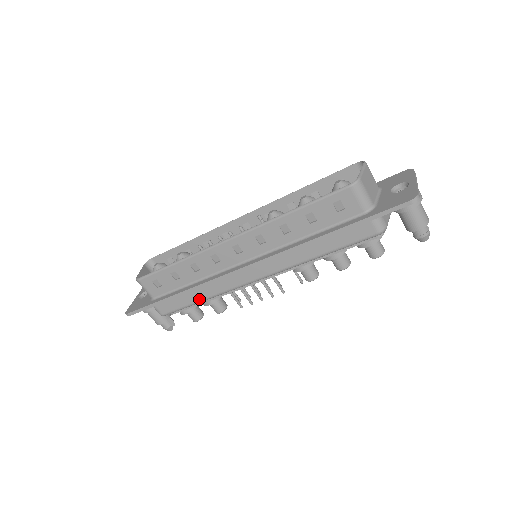
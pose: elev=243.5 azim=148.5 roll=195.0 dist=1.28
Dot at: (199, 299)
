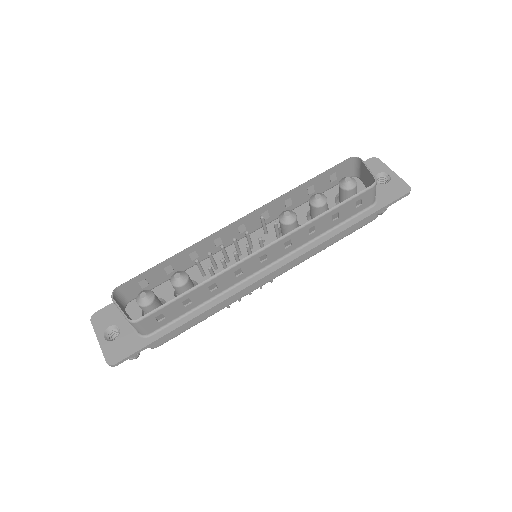
Dot at: (207, 317)
